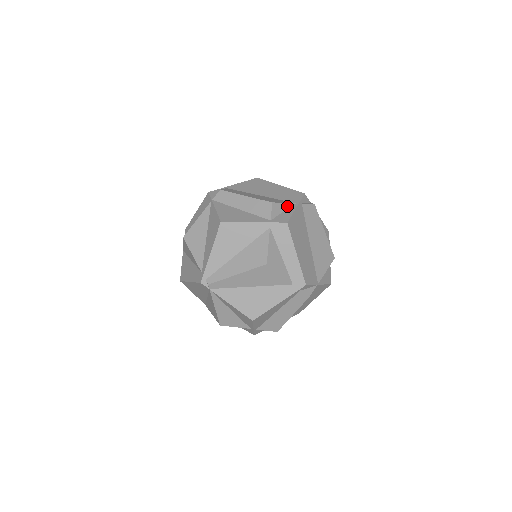
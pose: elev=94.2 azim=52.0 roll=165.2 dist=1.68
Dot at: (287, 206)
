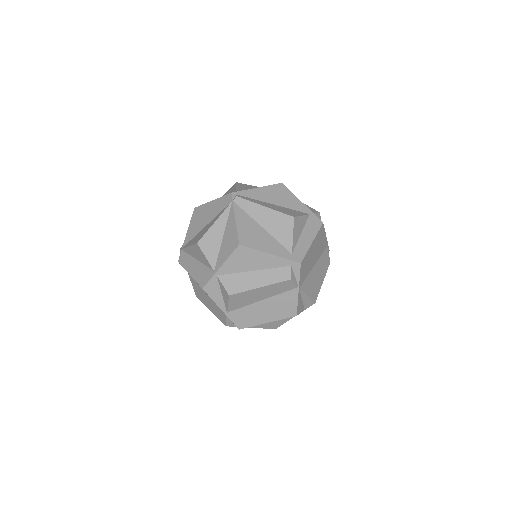
Dot at: occluded
